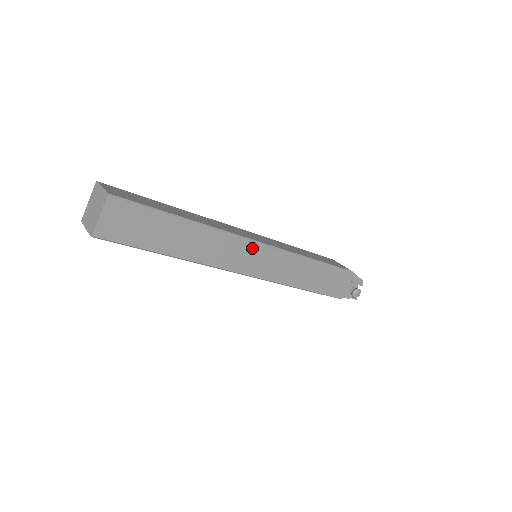
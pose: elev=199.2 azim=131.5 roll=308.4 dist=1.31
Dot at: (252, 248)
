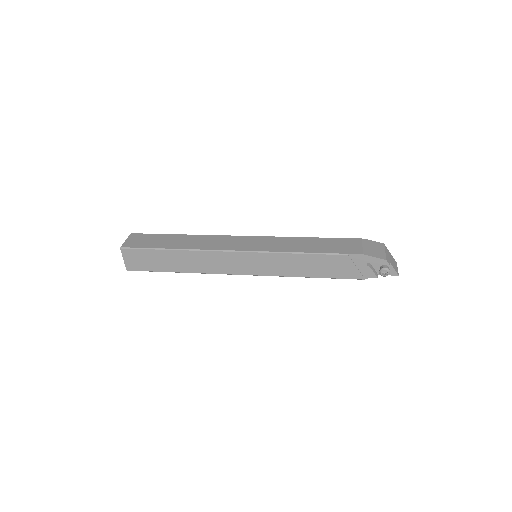
Dot at: (234, 256)
